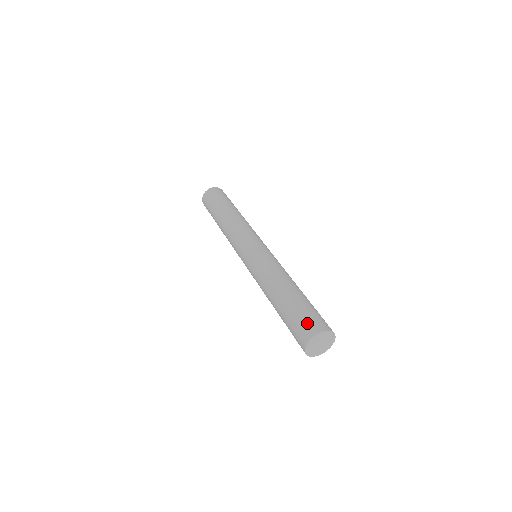
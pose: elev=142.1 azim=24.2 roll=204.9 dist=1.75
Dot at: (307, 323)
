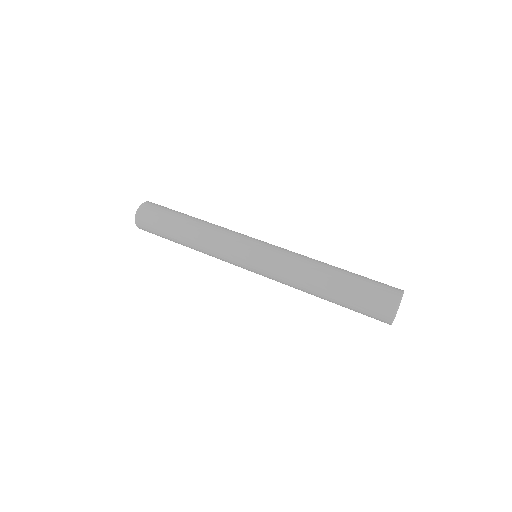
Dot at: (386, 285)
